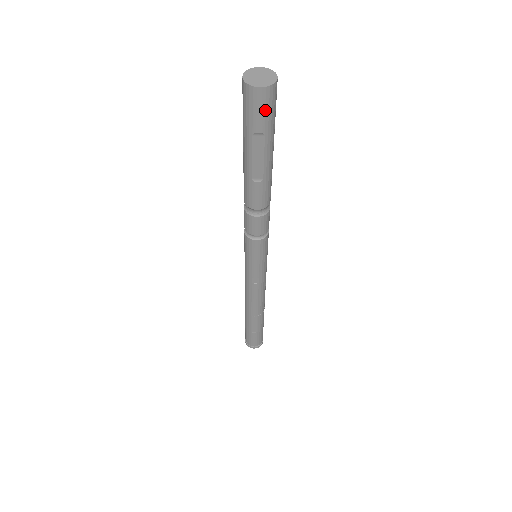
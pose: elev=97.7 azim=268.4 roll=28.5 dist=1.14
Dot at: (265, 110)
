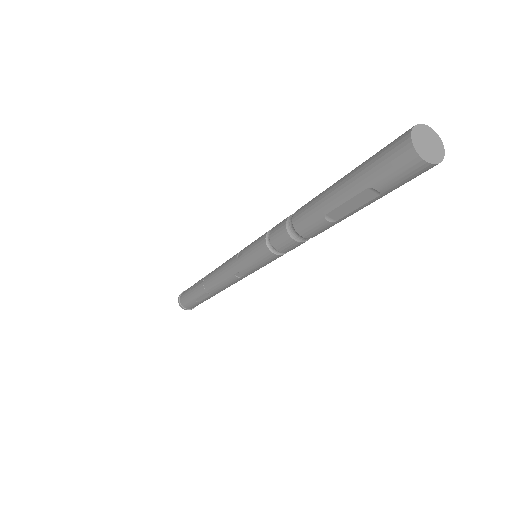
Dot at: (406, 179)
